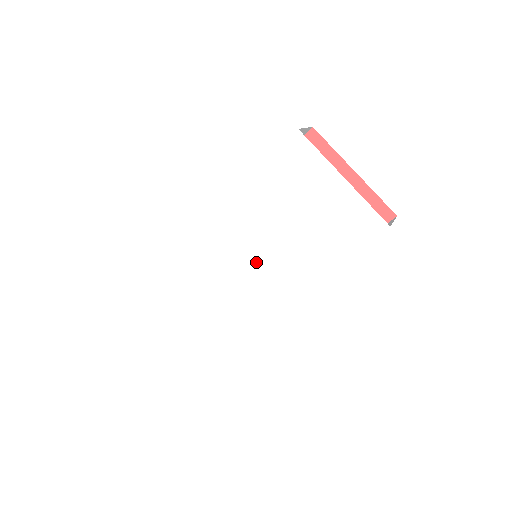
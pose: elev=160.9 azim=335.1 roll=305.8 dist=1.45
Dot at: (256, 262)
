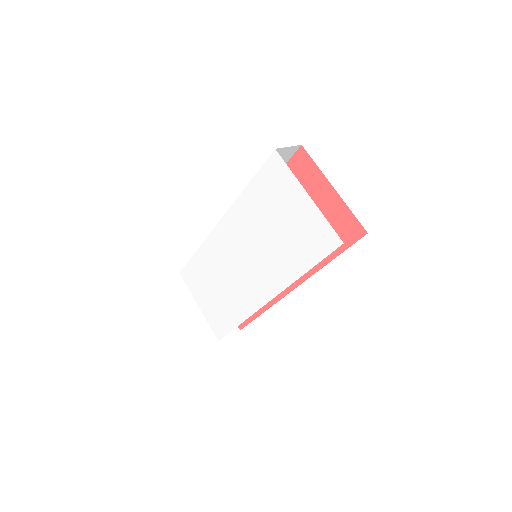
Dot at: (249, 261)
